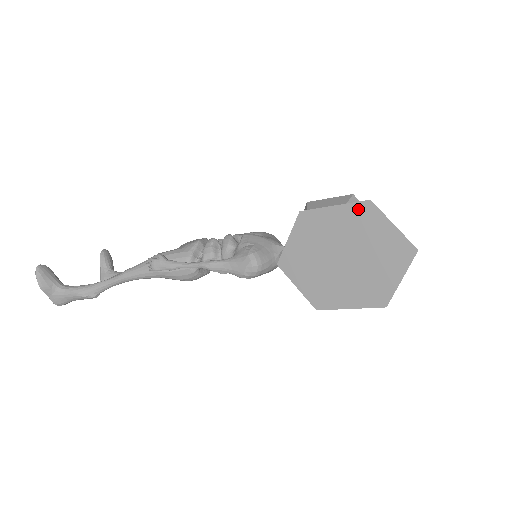
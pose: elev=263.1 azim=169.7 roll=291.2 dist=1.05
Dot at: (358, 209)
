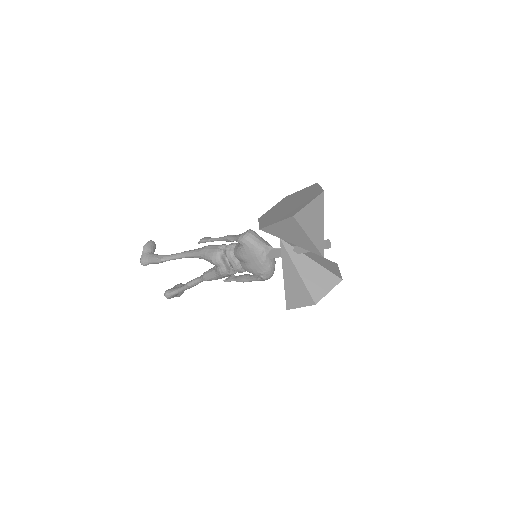
Dot at: (310, 187)
